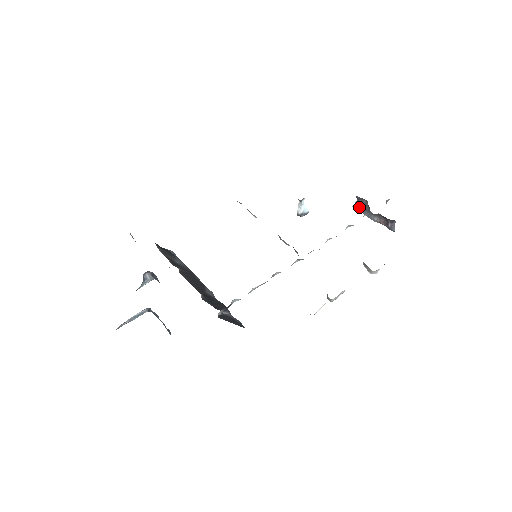
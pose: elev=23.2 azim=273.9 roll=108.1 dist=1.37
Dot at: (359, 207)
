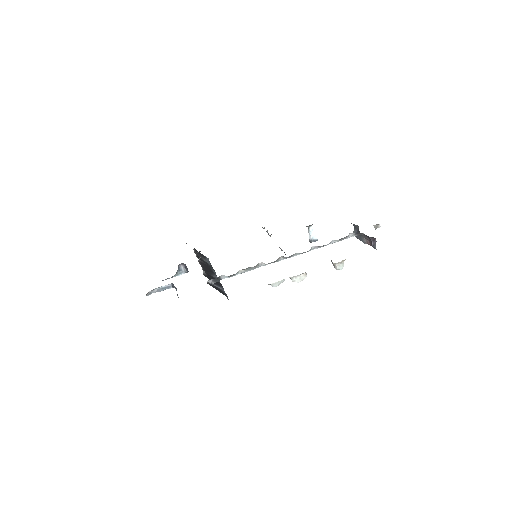
Dot at: occluded
